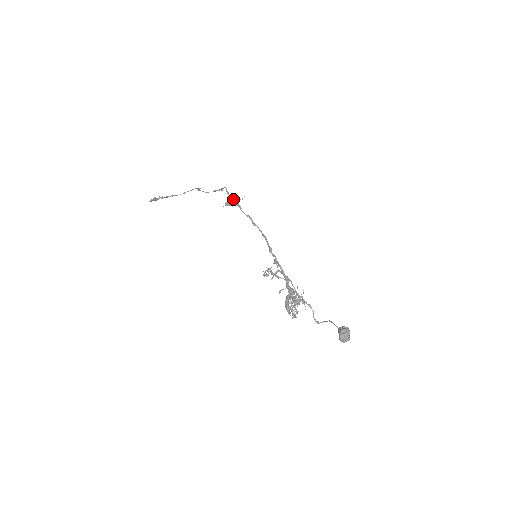
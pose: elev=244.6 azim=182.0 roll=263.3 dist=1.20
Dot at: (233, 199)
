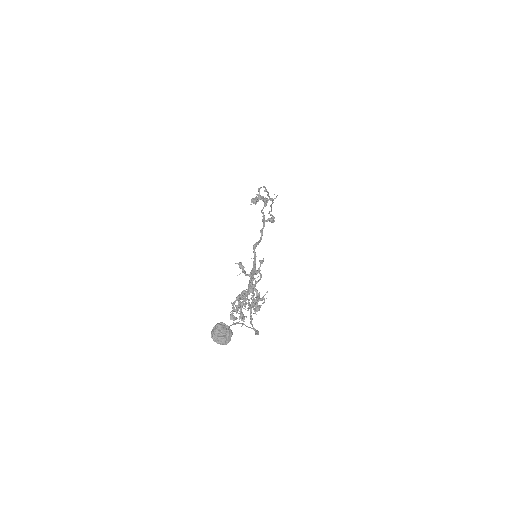
Dot at: (263, 197)
